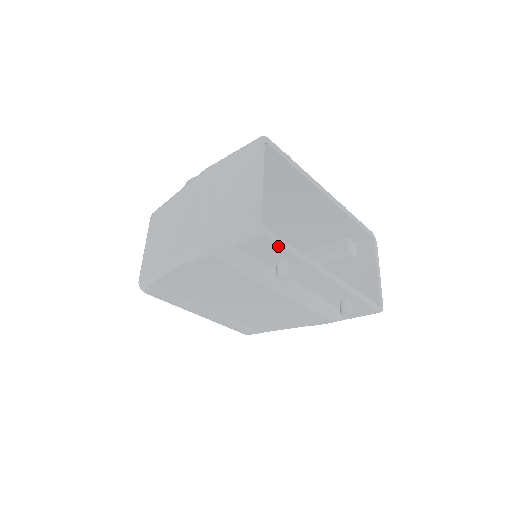
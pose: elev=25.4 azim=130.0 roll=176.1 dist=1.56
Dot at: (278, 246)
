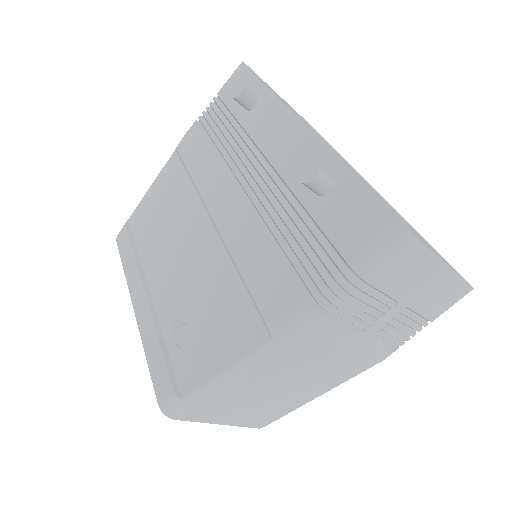
Dot at: (252, 75)
